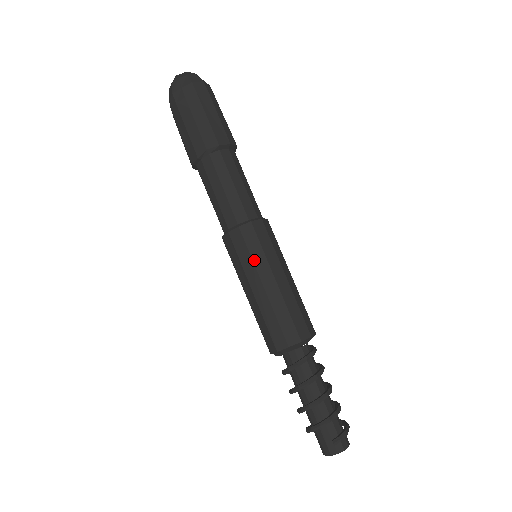
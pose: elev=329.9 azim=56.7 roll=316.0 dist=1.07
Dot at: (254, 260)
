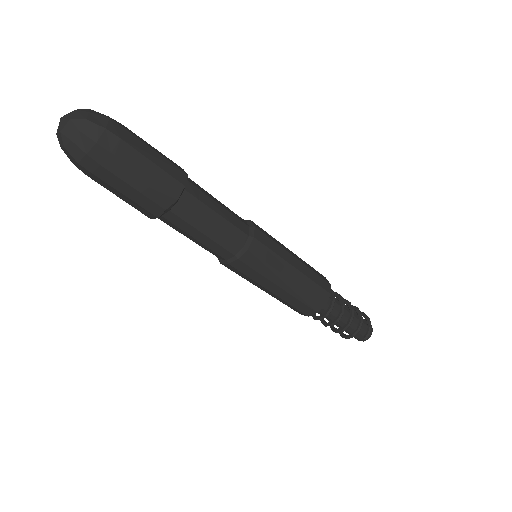
Dot at: (265, 276)
